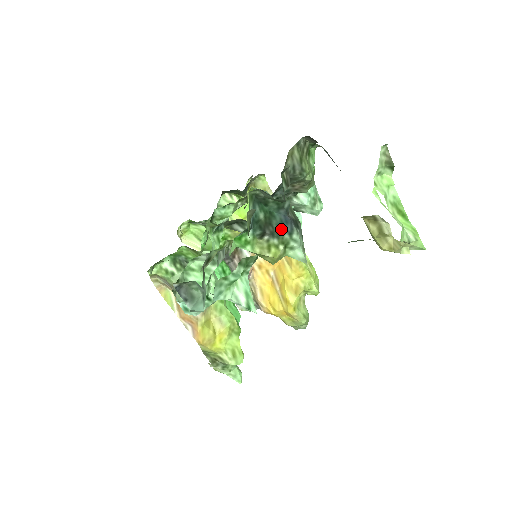
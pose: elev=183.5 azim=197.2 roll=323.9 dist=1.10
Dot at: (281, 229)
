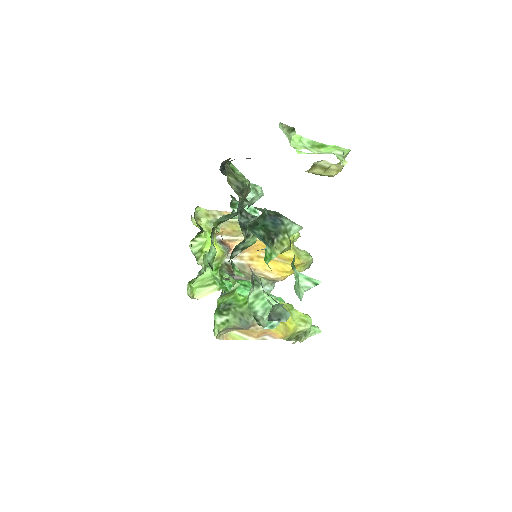
Dot at: (277, 227)
